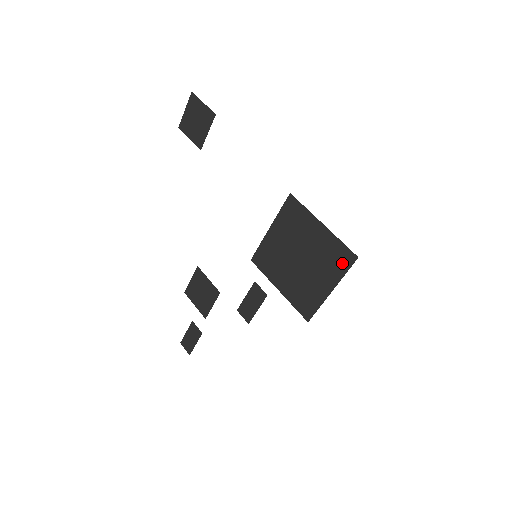
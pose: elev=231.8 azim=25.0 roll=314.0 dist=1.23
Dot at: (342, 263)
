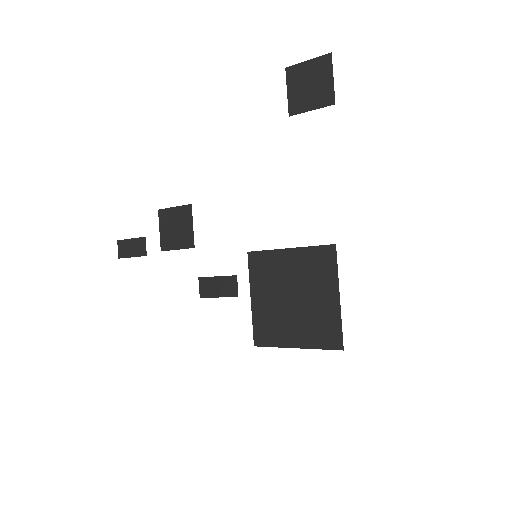
Dot at: (326, 340)
